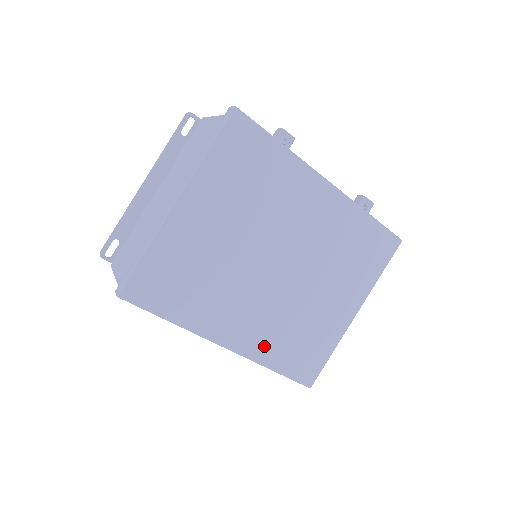
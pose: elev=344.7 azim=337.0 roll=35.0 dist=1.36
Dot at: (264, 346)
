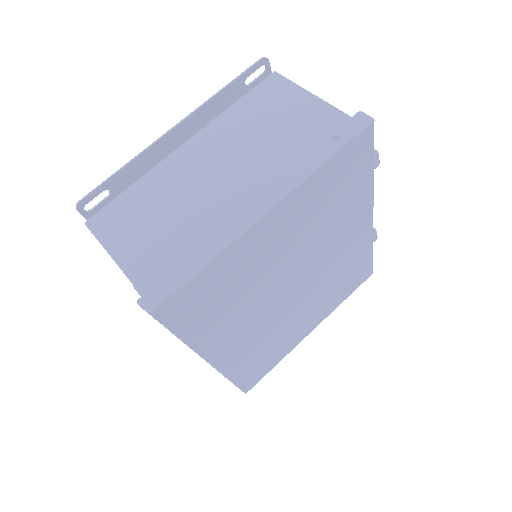
Dot at: (239, 361)
